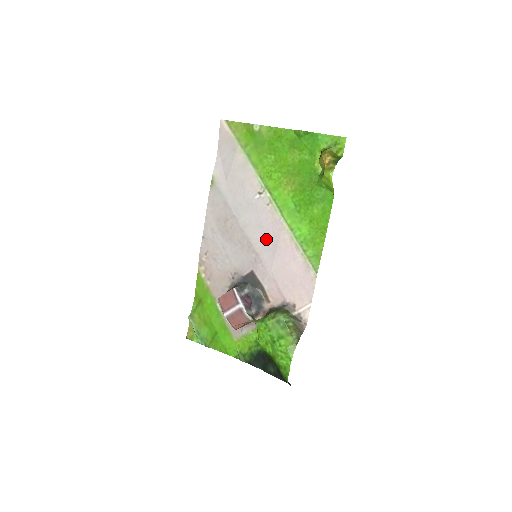
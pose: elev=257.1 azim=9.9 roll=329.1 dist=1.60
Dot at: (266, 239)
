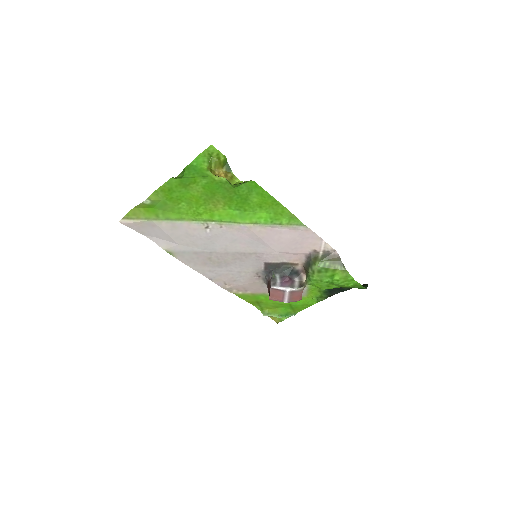
Dot at: (248, 242)
